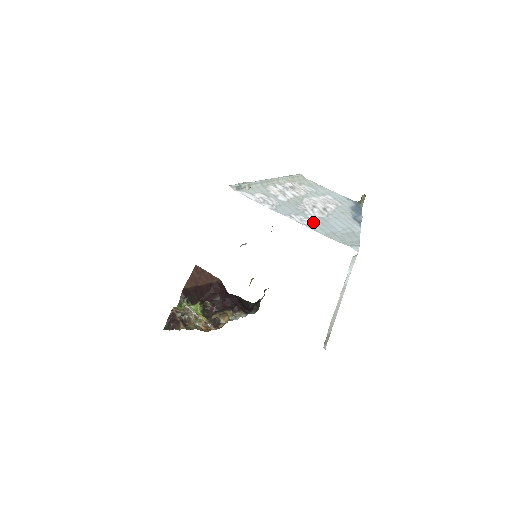
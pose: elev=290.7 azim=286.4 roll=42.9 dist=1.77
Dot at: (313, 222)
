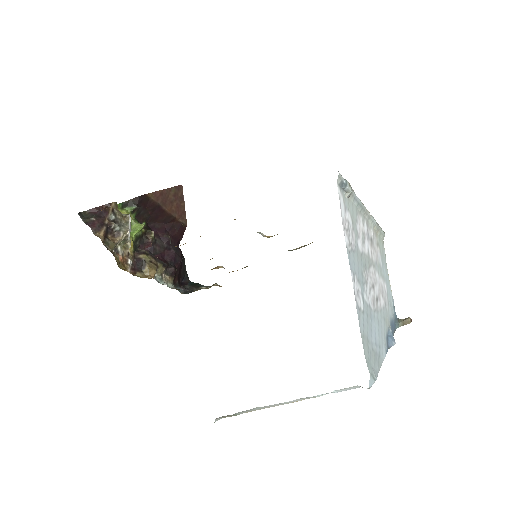
Dot at: (363, 306)
